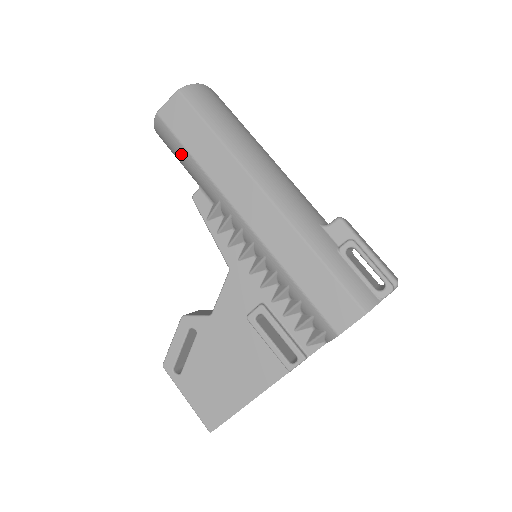
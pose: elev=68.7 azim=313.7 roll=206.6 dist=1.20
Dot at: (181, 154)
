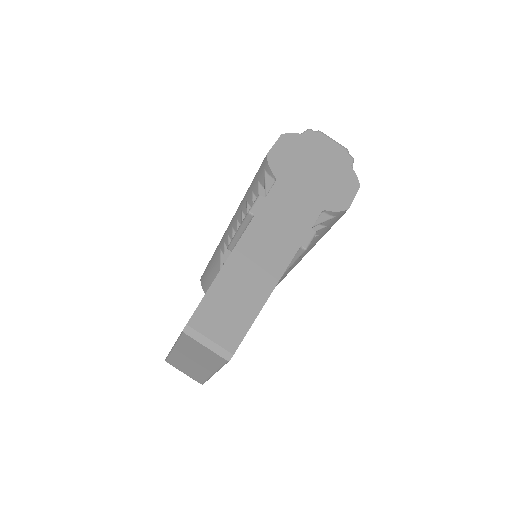
Dot at: (208, 271)
